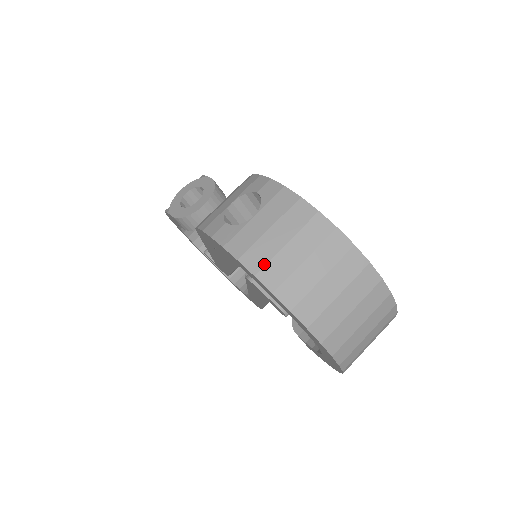
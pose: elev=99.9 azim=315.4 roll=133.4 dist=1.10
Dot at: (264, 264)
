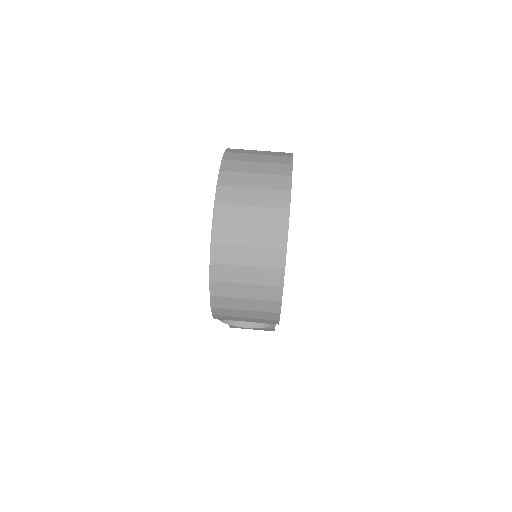
Dot at: (234, 159)
